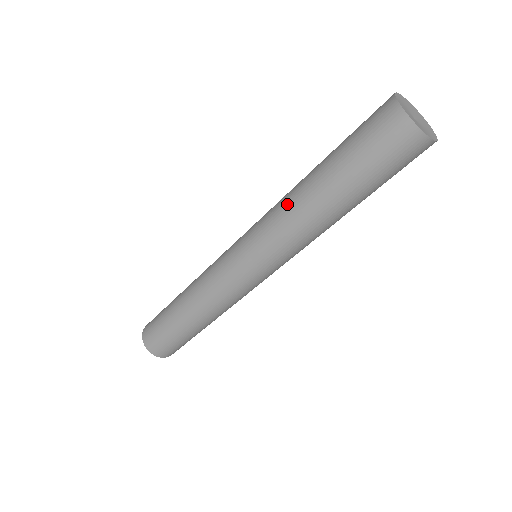
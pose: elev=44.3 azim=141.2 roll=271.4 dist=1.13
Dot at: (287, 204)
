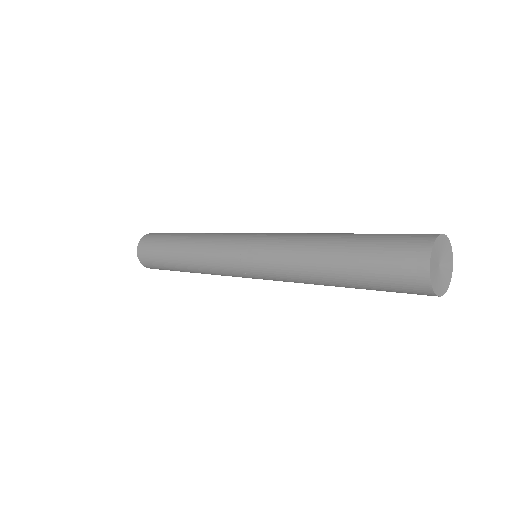
Dot at: (300, 276)
